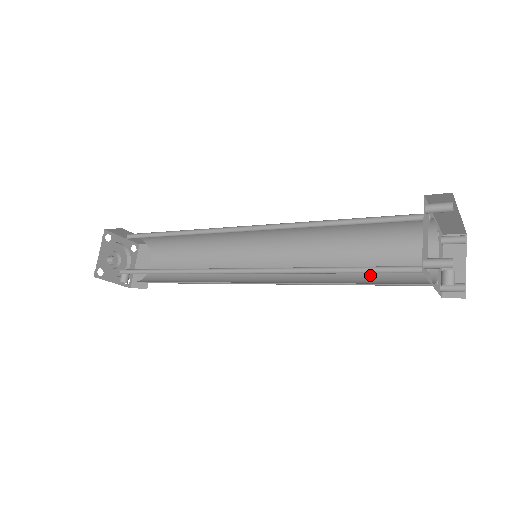
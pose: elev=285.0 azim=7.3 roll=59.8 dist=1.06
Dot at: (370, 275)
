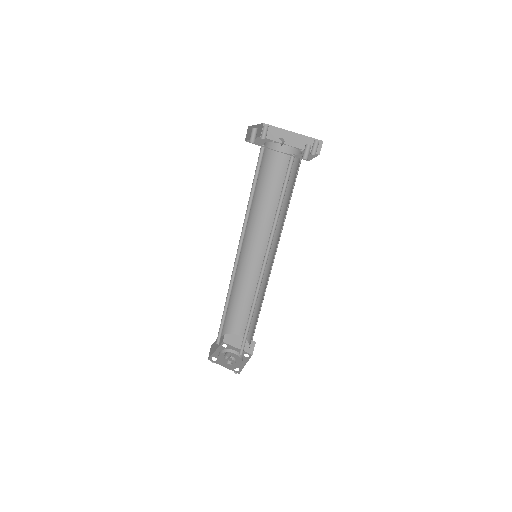
Dot at: (284, 195)
